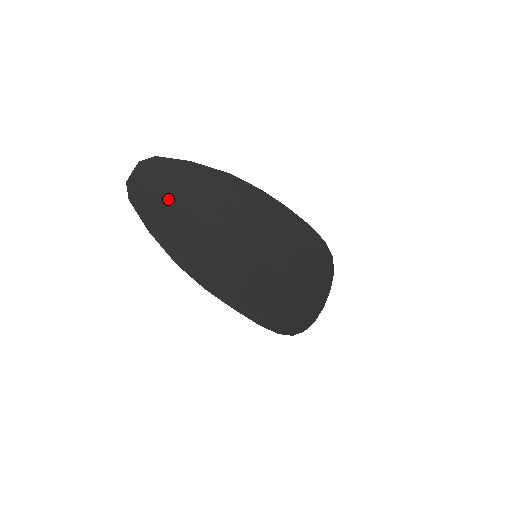
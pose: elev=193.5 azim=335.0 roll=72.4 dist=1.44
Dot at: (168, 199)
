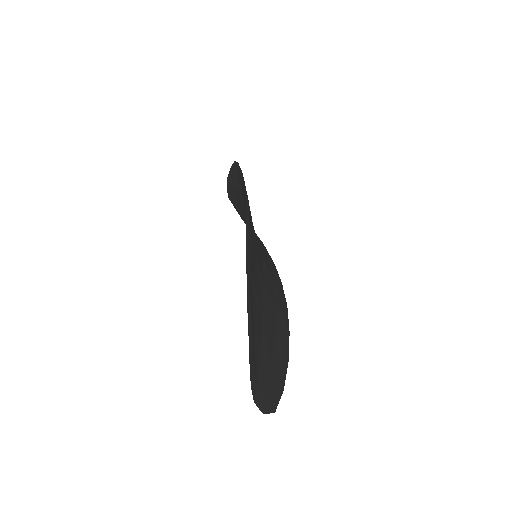
Dot at: (262, 354)
